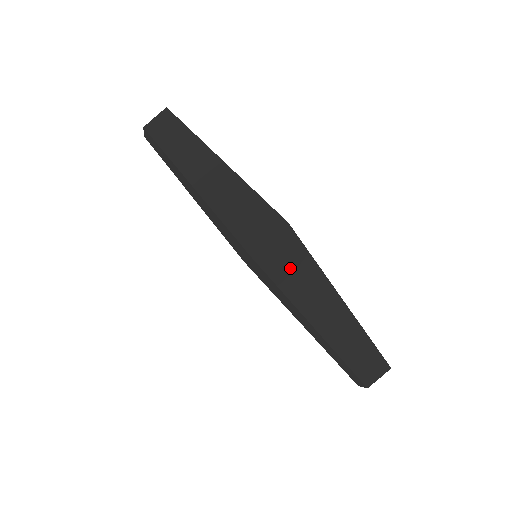
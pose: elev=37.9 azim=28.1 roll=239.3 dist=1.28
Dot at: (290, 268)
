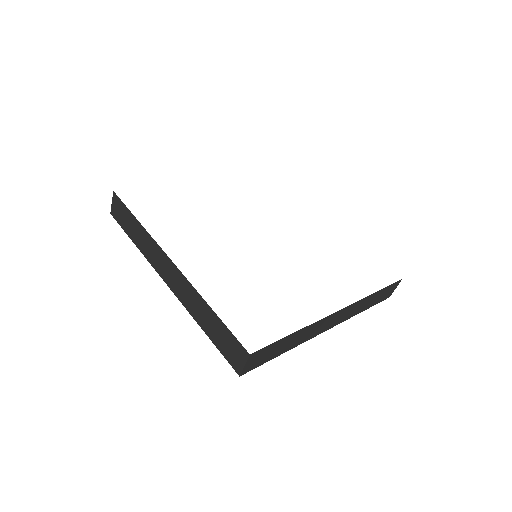
Dot at: (272, 352)
